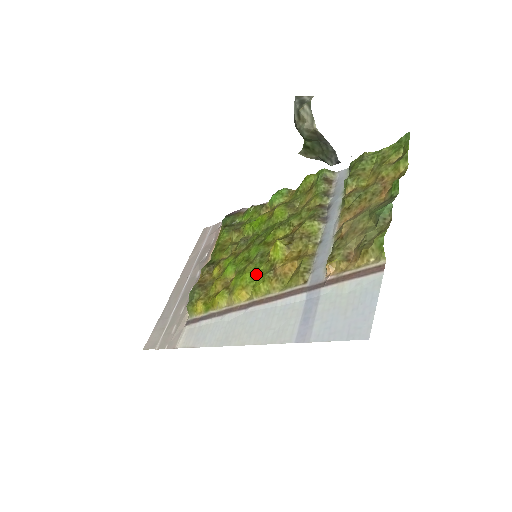
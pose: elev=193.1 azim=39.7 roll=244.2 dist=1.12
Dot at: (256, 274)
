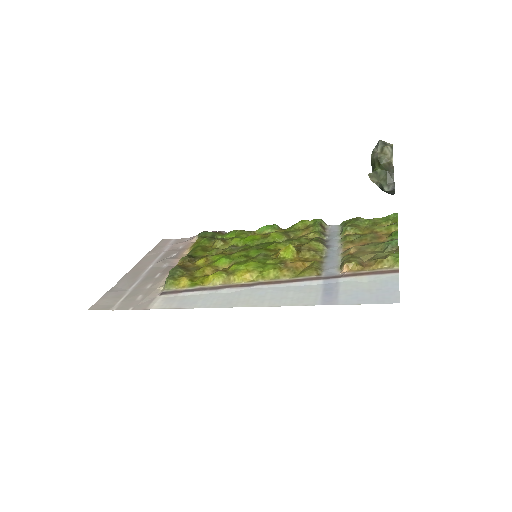
Dot at: (263, 264)
